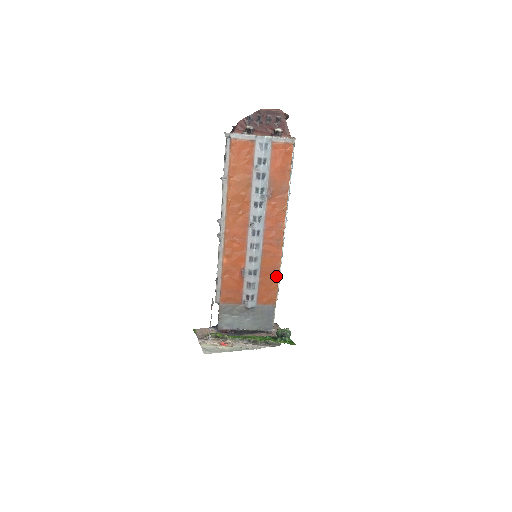
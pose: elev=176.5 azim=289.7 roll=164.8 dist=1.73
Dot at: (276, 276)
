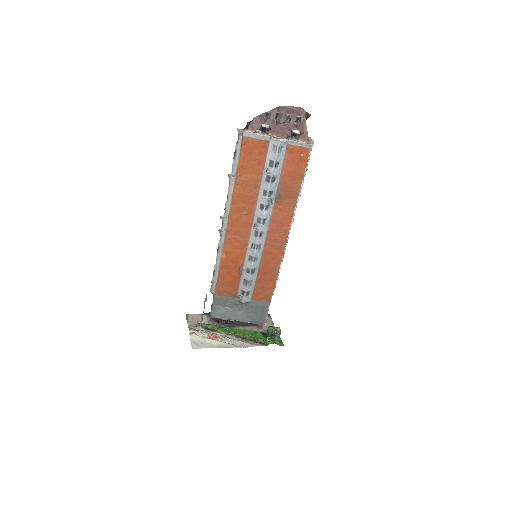
Dot at: (274, 276)
